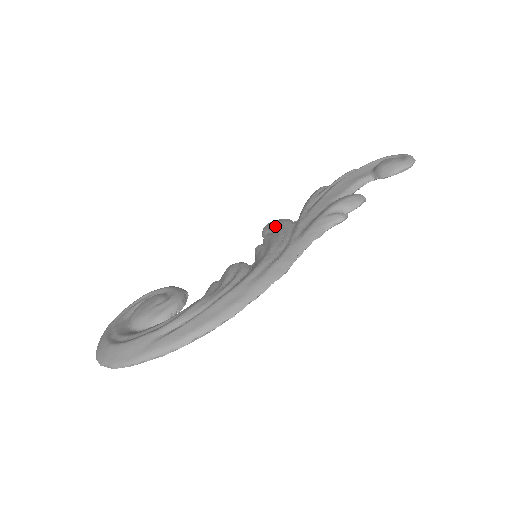
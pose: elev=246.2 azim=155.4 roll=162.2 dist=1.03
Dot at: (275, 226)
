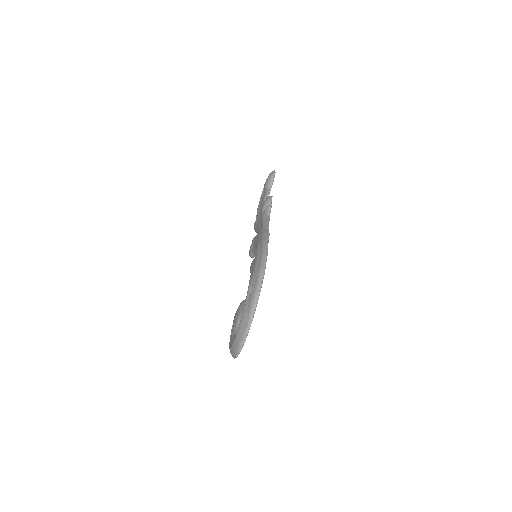
Dot at: (251, 244)
